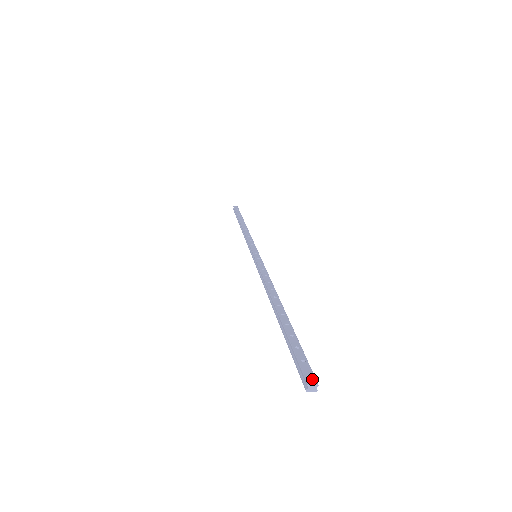
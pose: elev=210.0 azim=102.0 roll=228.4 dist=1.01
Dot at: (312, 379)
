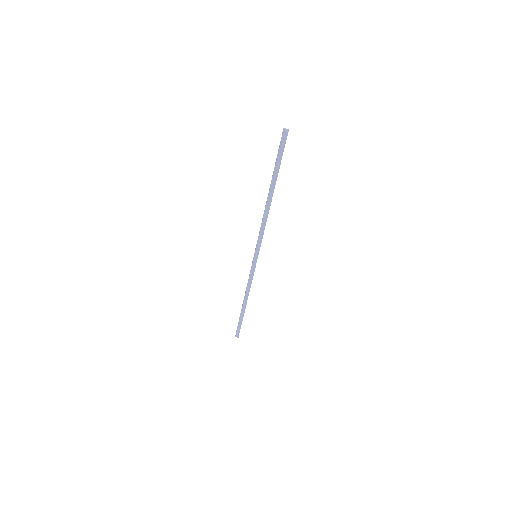
Dot at: (286, 132)
